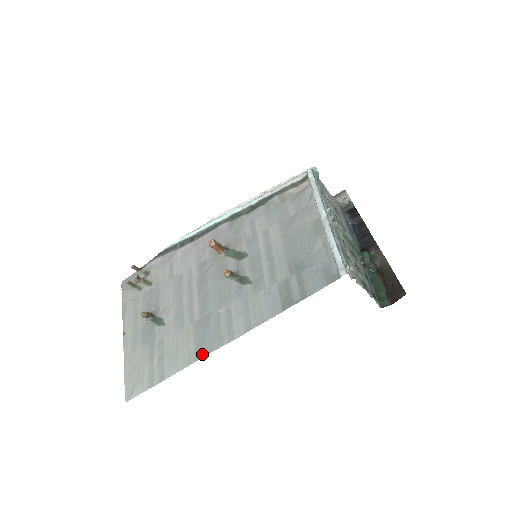
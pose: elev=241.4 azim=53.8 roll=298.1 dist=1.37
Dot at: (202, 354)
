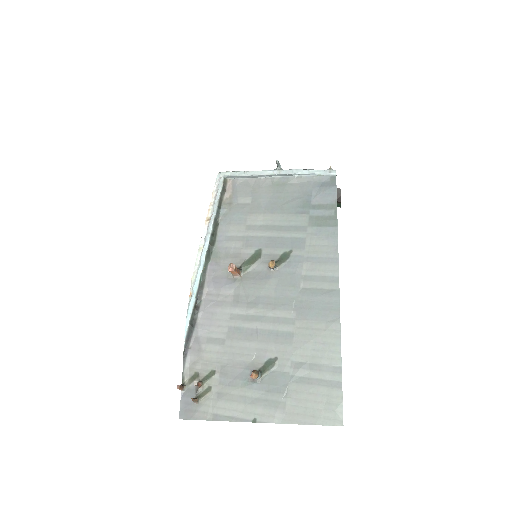
Dot at: (336, 313)
